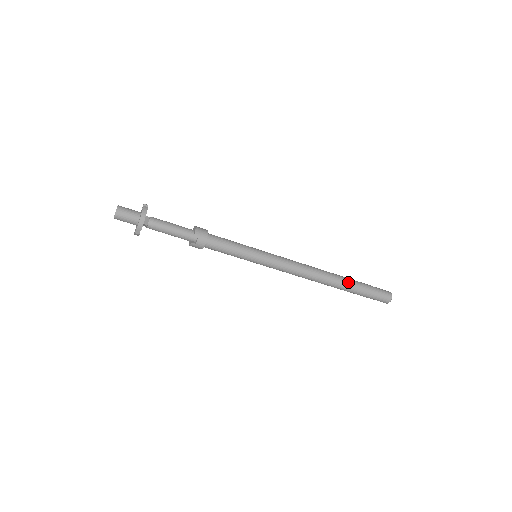
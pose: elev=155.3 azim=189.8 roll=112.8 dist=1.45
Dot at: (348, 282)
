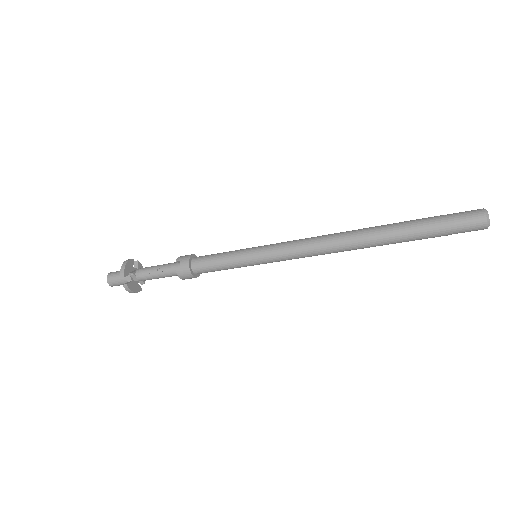
Dot at: (392, 225)
